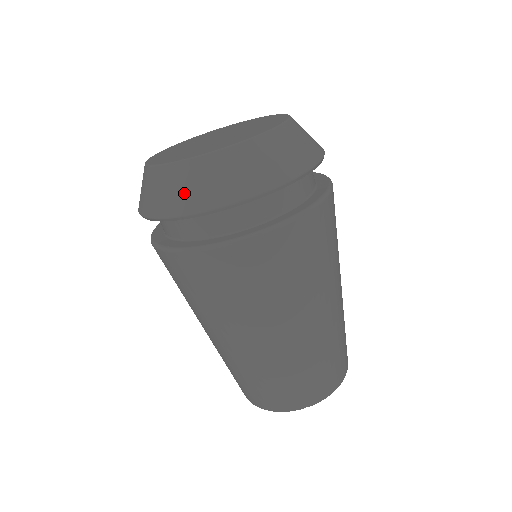
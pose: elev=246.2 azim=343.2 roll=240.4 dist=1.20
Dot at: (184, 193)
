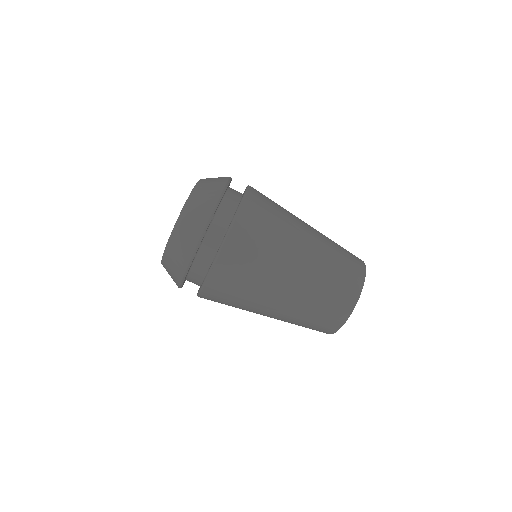
Dot at: (173, 273)
